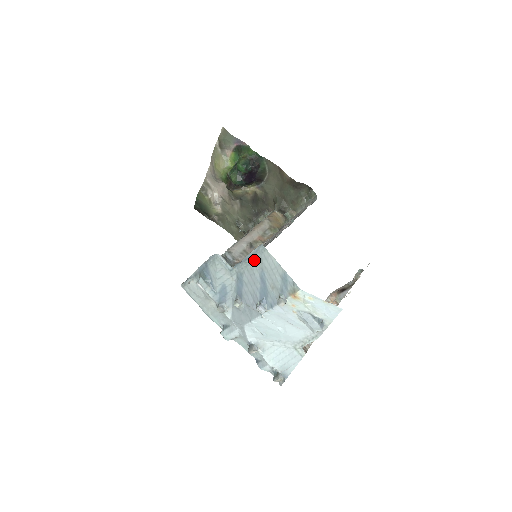
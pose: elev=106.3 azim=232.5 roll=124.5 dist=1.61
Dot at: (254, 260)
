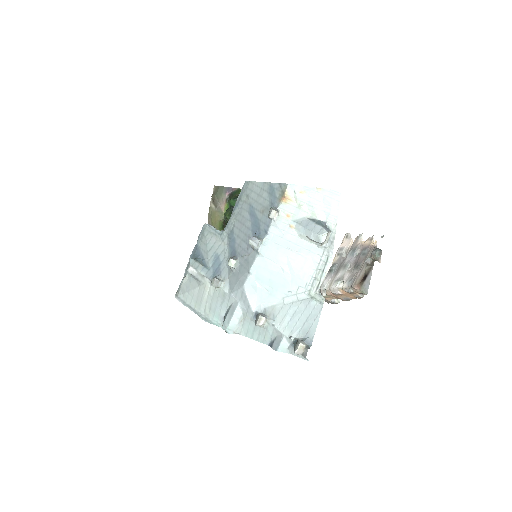
Dot at: (241, 203)
